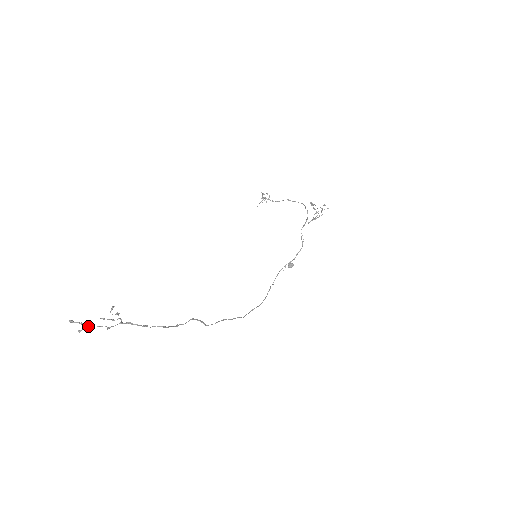
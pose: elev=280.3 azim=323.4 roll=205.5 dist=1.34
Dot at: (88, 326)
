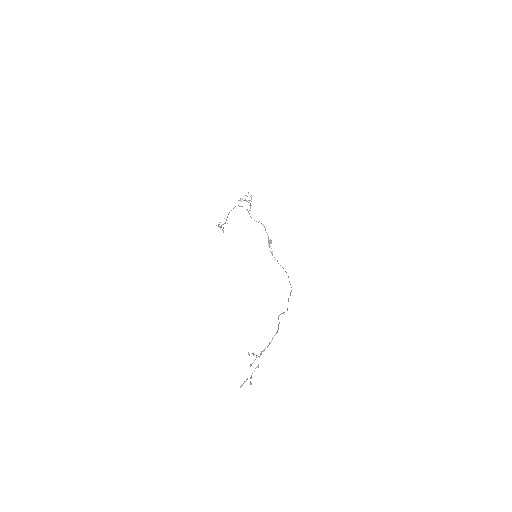
Dot at: (251, 377)
